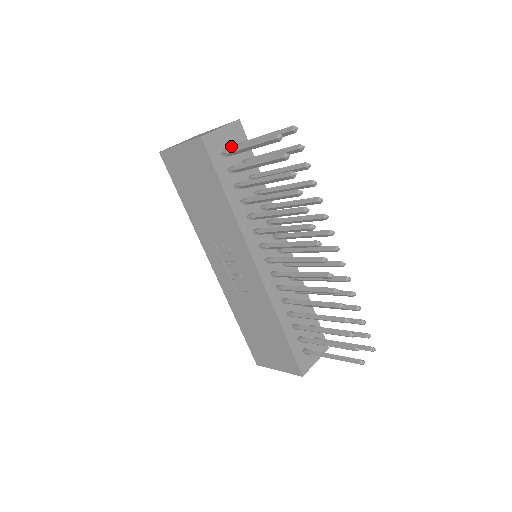
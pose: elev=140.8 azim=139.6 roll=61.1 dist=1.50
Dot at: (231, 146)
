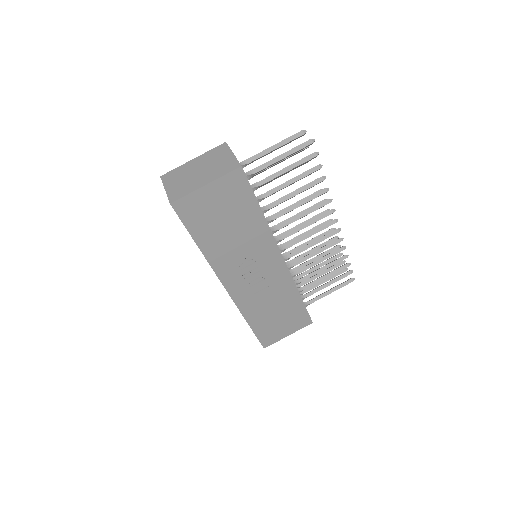
Dot at: occluded
